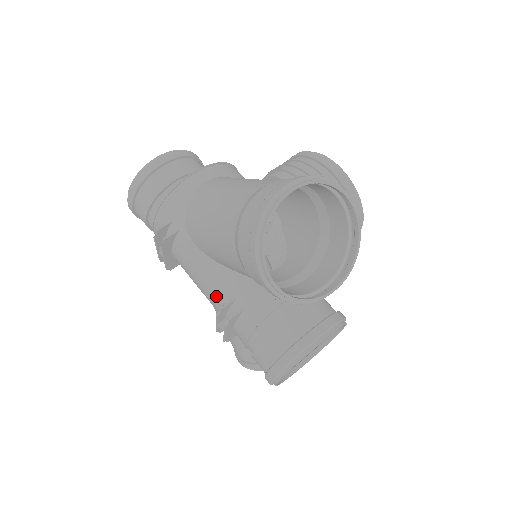
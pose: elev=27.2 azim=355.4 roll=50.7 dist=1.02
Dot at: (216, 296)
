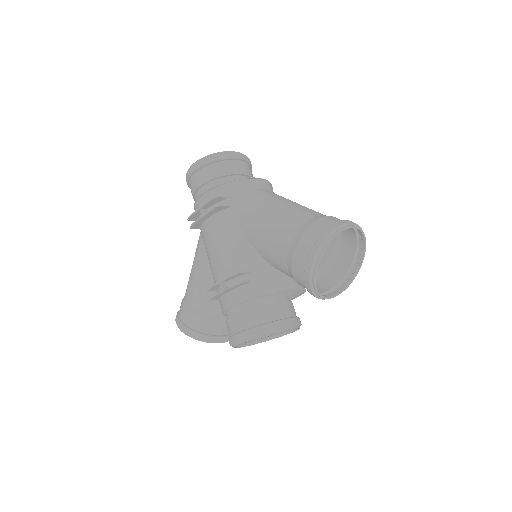
Dot at: (232, 263)
